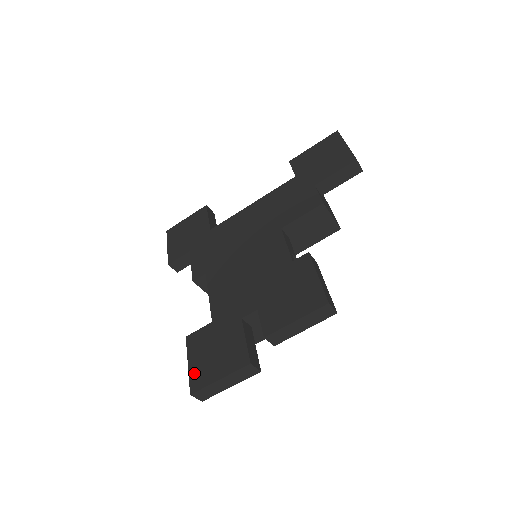
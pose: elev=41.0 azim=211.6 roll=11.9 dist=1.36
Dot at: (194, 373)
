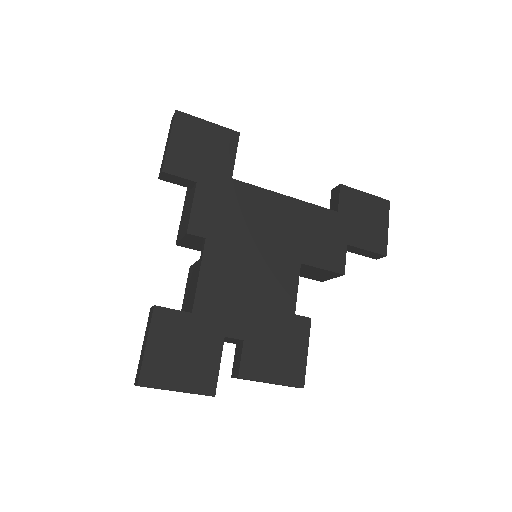
Dot at: (151, 362)
